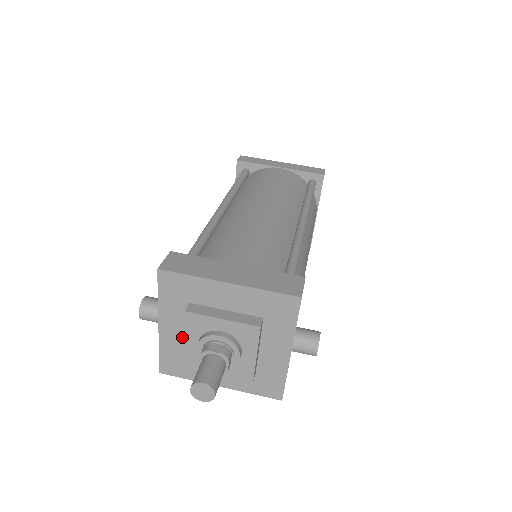
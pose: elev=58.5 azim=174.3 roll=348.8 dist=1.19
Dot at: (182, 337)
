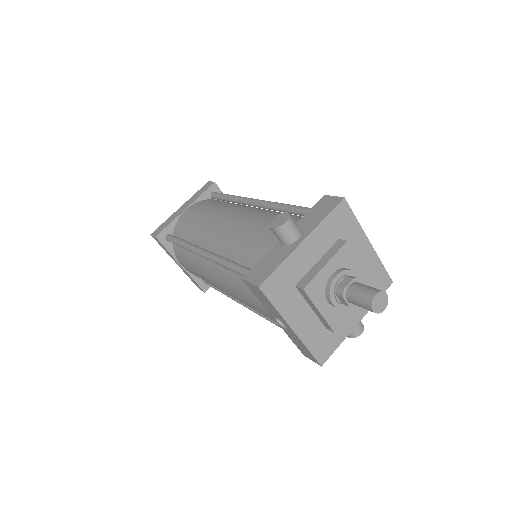
Dot at: (309, 264)
